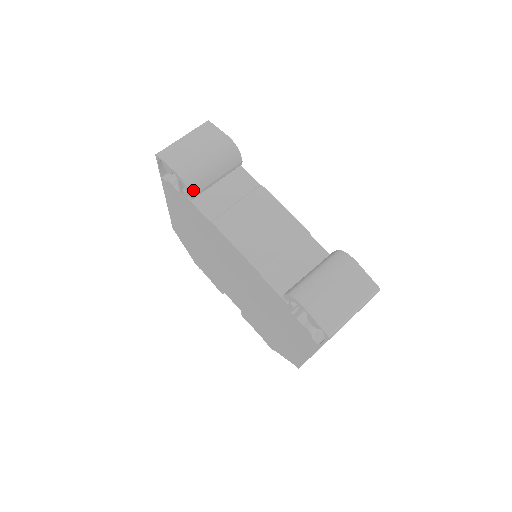
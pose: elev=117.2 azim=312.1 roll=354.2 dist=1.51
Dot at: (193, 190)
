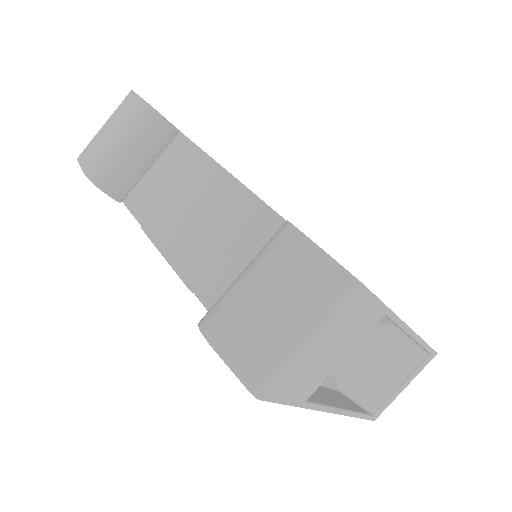
Dot at: (111, 190)
